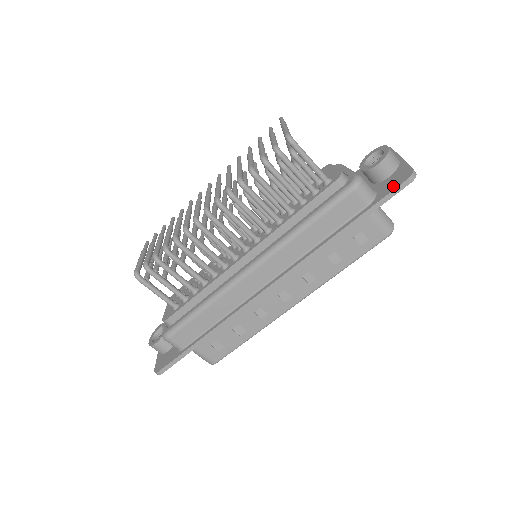
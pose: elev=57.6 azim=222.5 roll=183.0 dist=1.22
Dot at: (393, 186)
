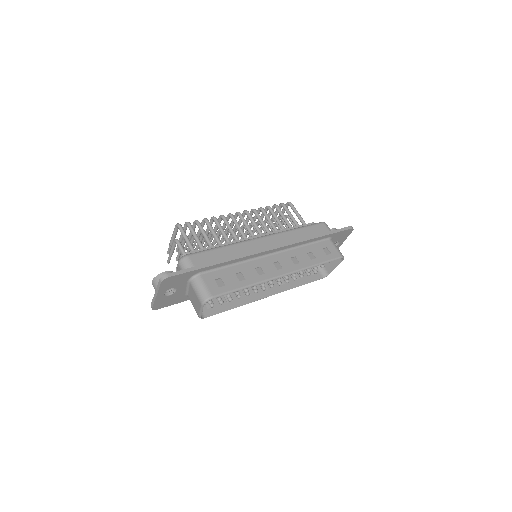
Dot at: occluded
